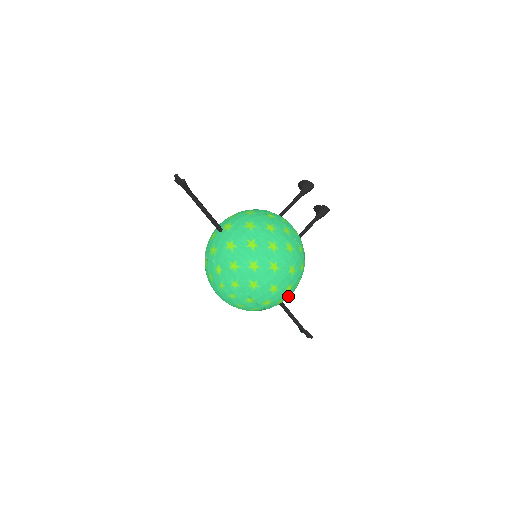
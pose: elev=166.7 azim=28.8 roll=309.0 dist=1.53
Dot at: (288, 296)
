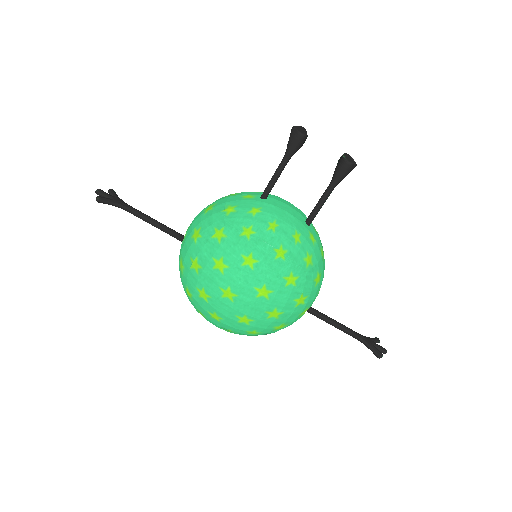
Dot at: (292, 317)
